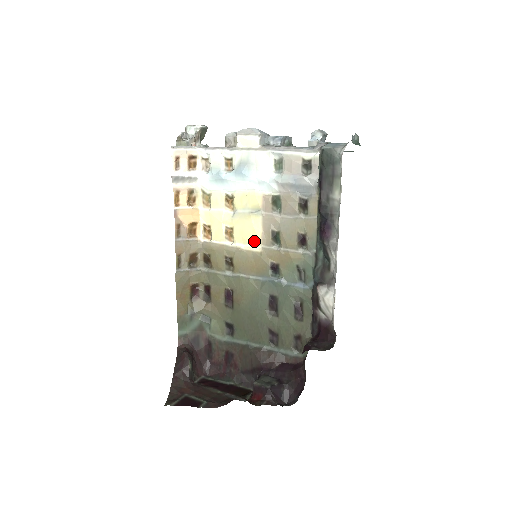
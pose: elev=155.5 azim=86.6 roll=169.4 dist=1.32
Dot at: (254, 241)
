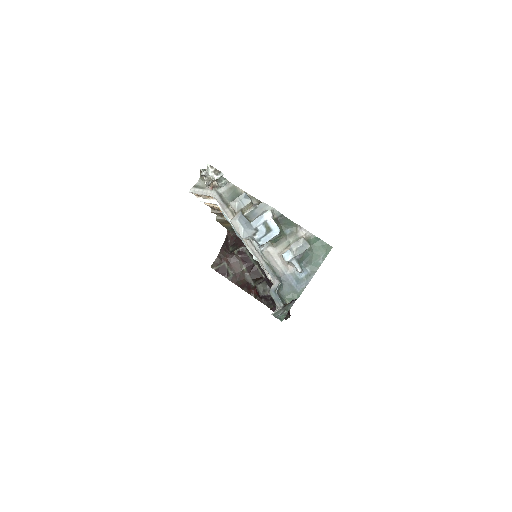
Dot at: occluded
